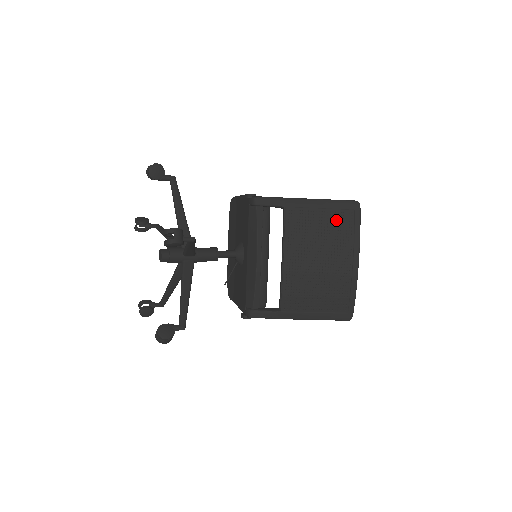
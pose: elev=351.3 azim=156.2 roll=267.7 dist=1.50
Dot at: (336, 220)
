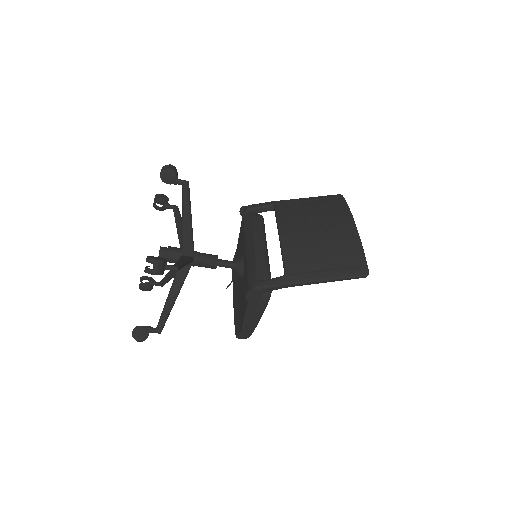
Dot at: (323, 203)
